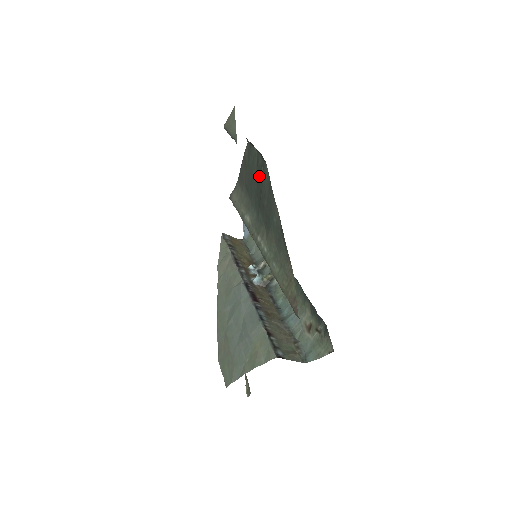
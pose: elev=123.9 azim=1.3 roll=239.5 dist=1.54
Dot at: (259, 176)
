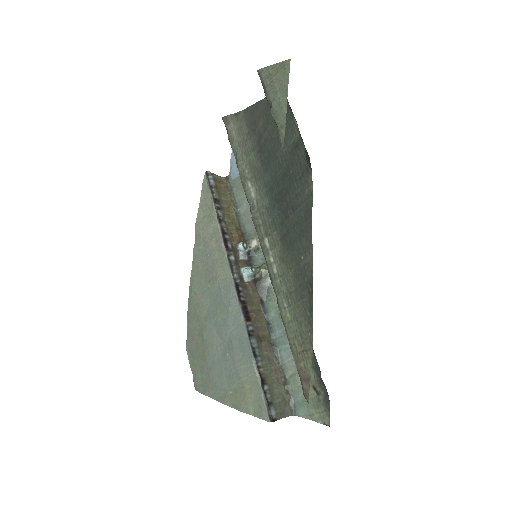
Dot at: (292, 171)
